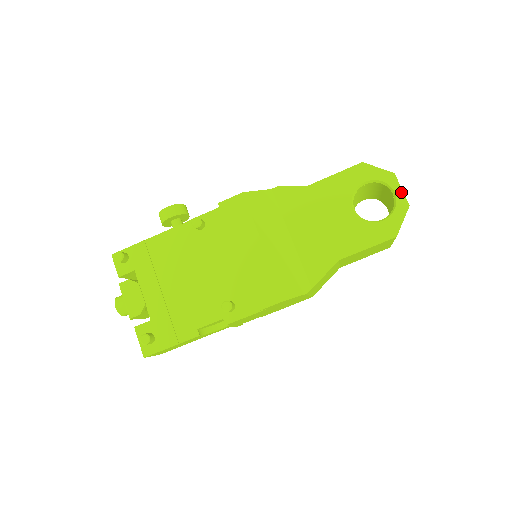
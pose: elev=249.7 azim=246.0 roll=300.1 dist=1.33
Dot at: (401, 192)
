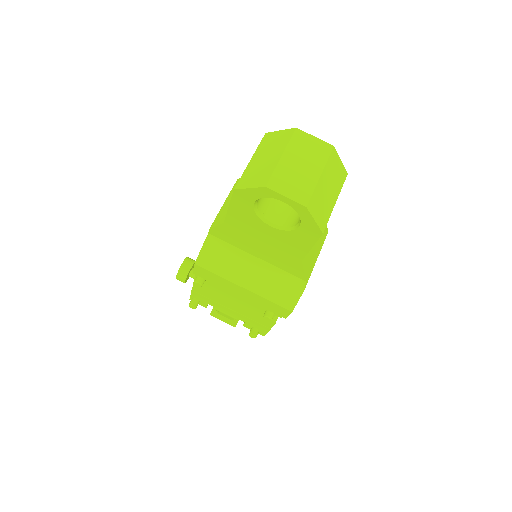
Dot at: (288, 200)
